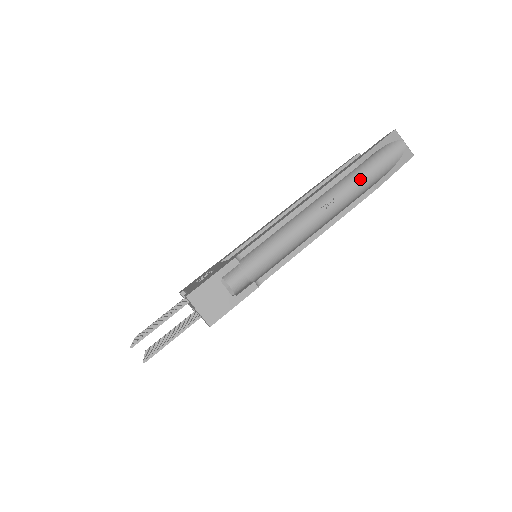
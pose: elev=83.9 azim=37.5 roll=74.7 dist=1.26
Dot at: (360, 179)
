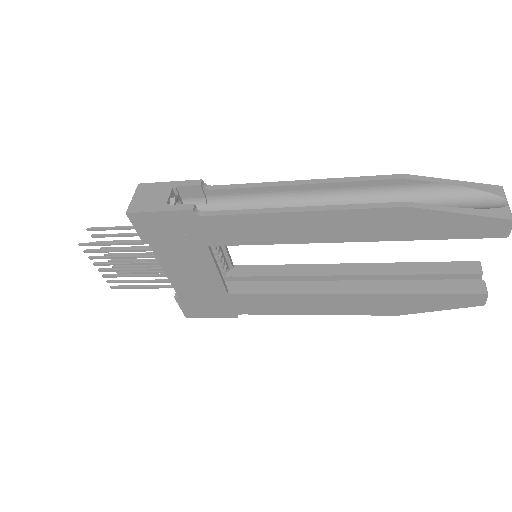
Dot at: occluded
